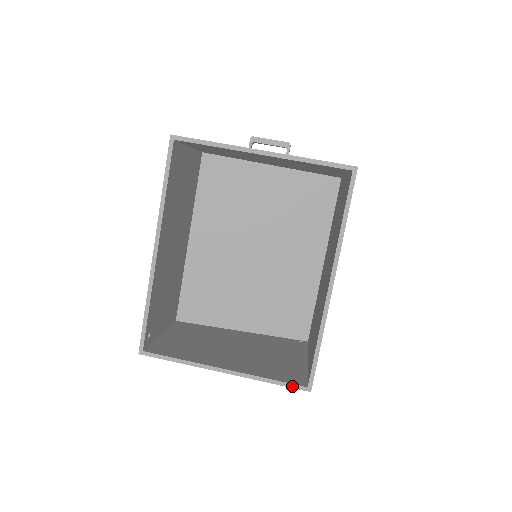
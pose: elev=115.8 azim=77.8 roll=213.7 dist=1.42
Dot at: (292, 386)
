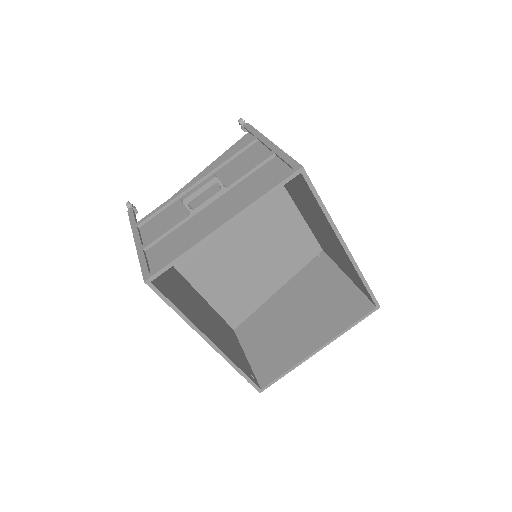
Dot at: (367, 316)
